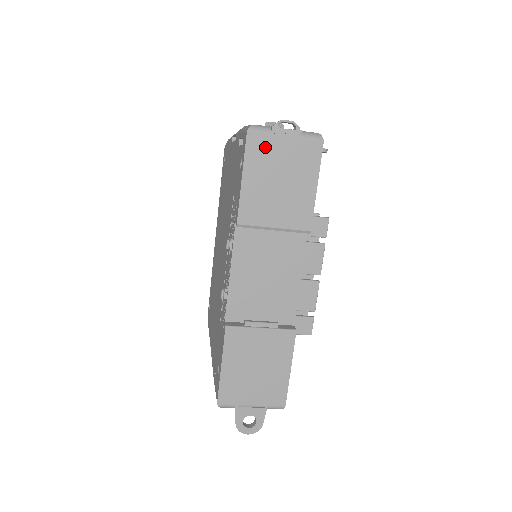
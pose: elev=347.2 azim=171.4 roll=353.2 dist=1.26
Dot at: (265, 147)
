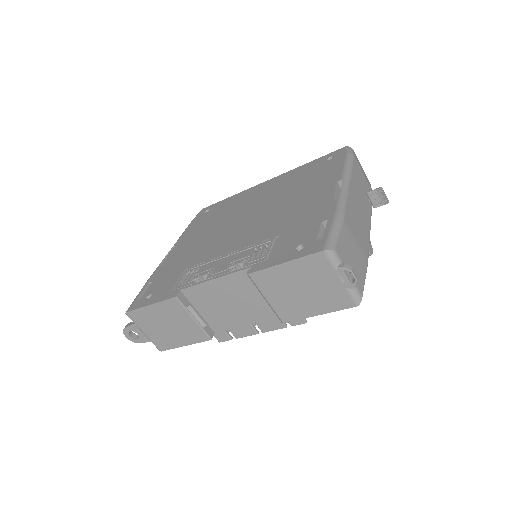
Dot at: (321, 268)
